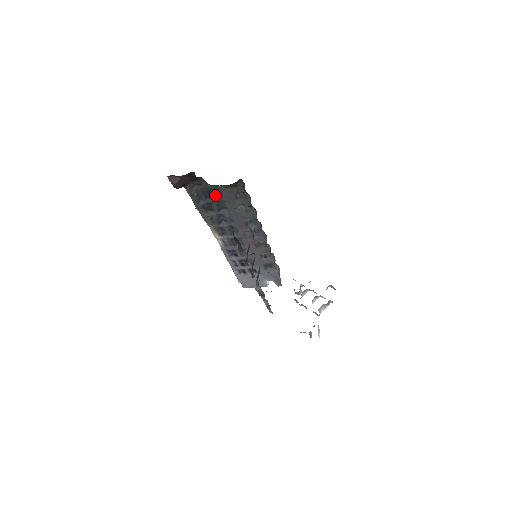
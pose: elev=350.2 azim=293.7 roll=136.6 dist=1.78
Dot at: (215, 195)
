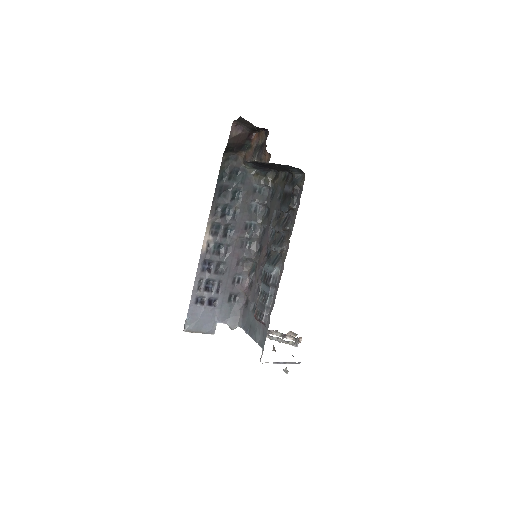
Dot at: (239, 179)
